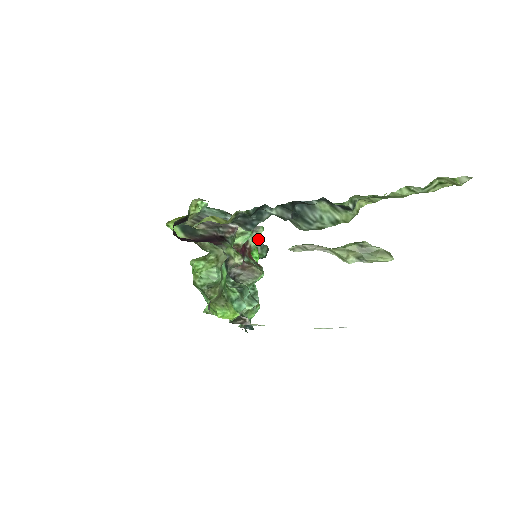
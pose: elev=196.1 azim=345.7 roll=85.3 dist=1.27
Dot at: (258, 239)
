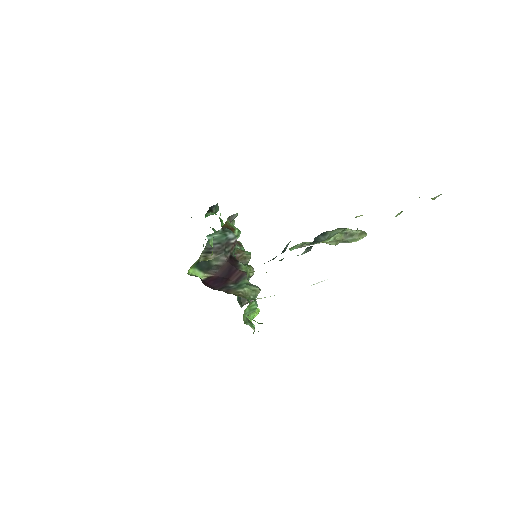
Dot at: (233, 222)
